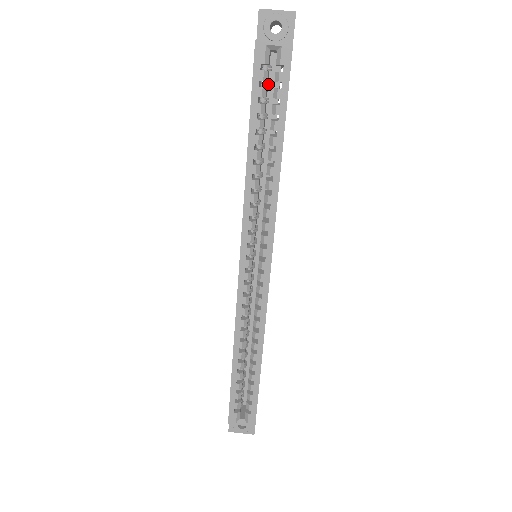
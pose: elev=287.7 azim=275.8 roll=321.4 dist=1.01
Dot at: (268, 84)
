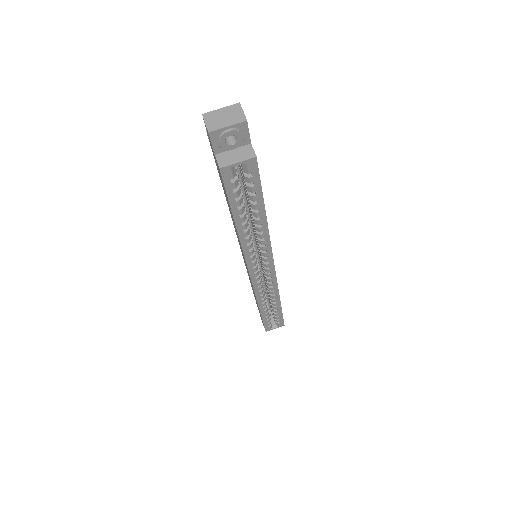
Dot at: occluded
